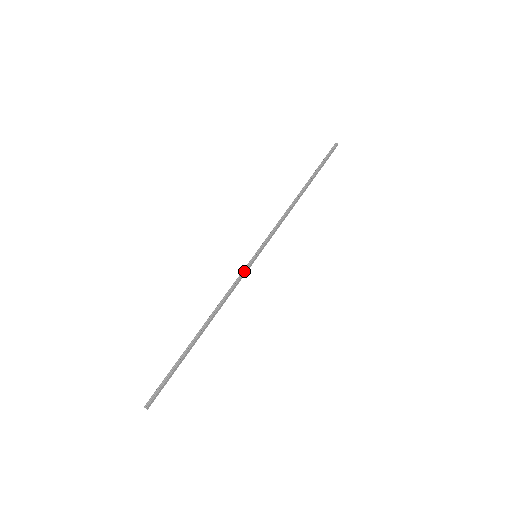
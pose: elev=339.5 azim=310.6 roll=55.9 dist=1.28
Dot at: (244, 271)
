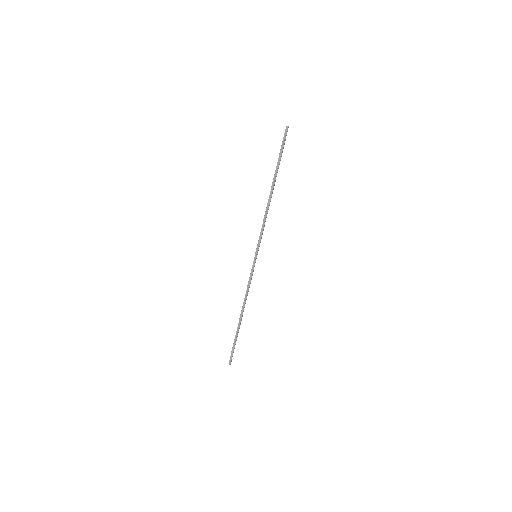
Dot at: (253, 271)
